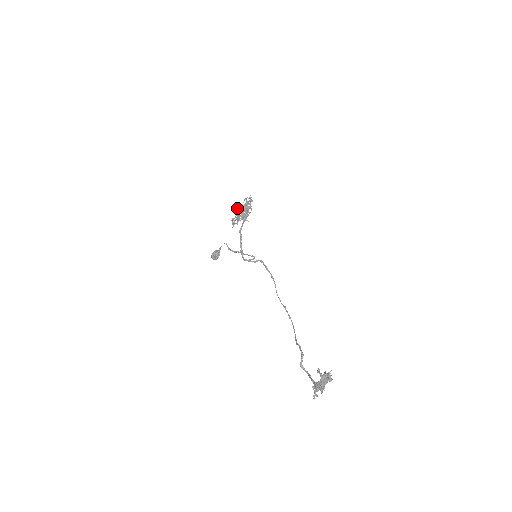
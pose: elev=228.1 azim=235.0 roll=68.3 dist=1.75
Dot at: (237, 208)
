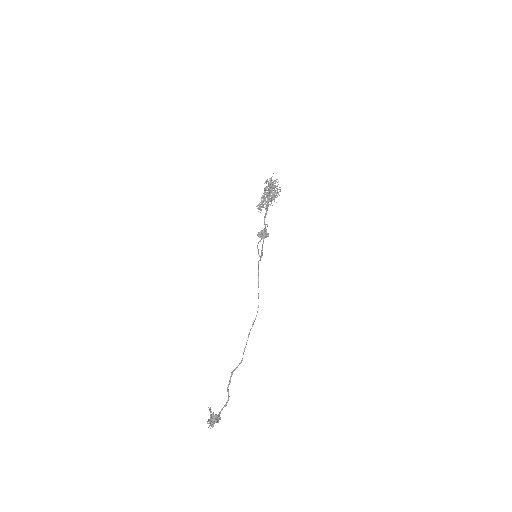
Dot at: occluded
